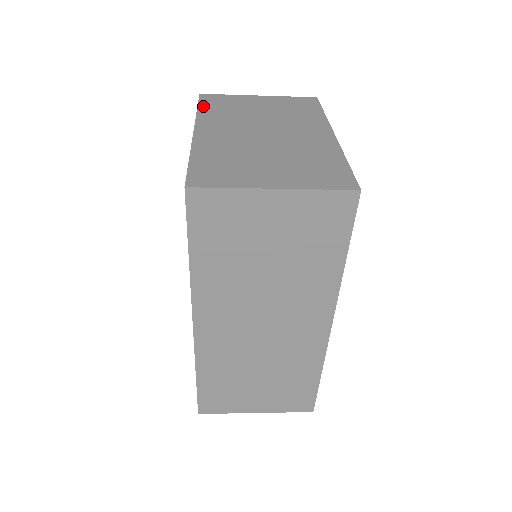
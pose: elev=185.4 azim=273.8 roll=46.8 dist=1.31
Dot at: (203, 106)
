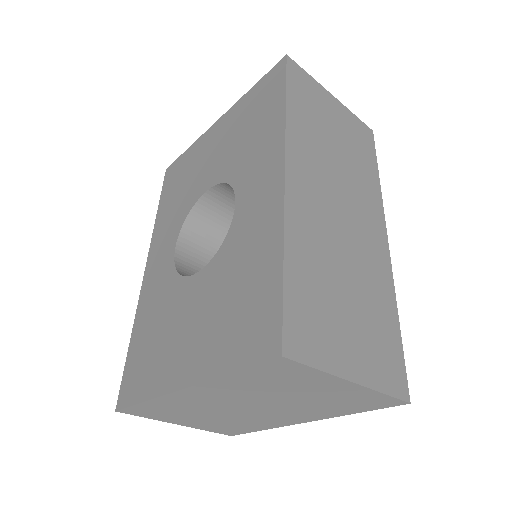
Dot at: occluded
